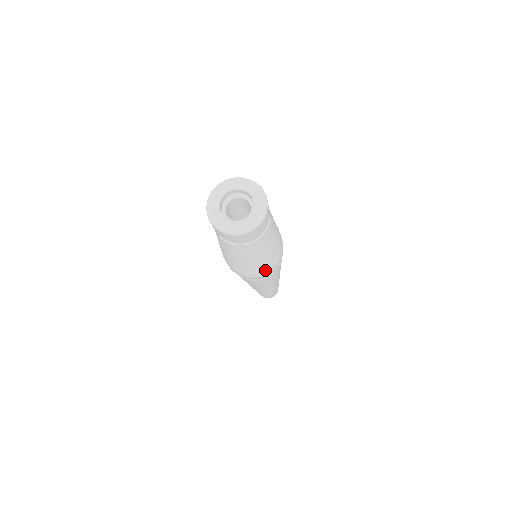
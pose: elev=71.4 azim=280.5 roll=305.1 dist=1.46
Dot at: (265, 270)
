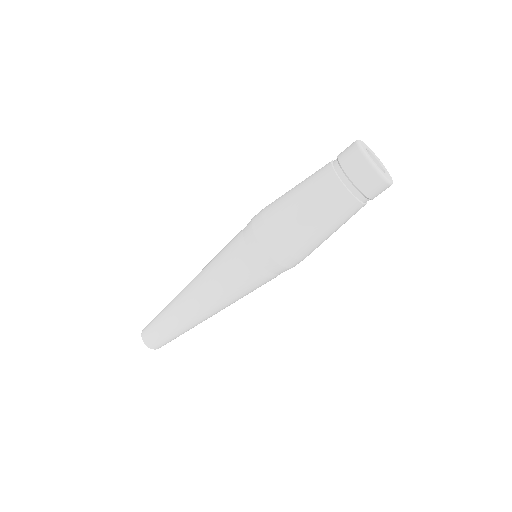
Dot at: (295, 254)
